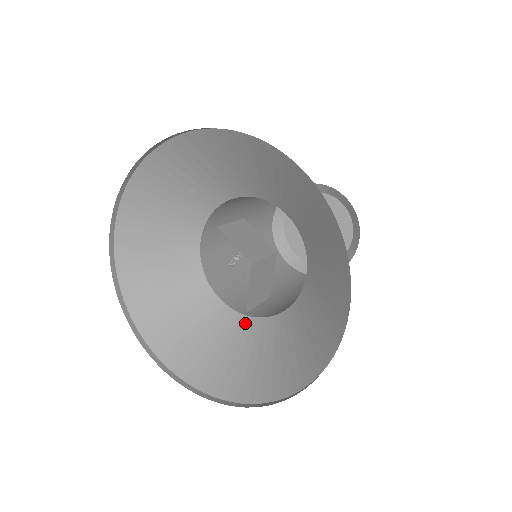
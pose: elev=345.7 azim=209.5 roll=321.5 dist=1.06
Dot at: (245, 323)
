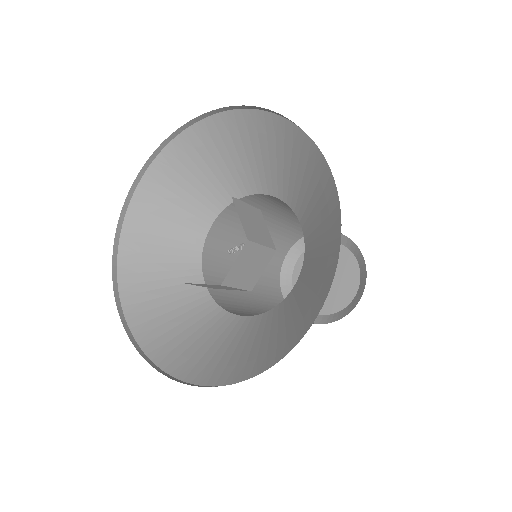
Dot at: (217, 313)
